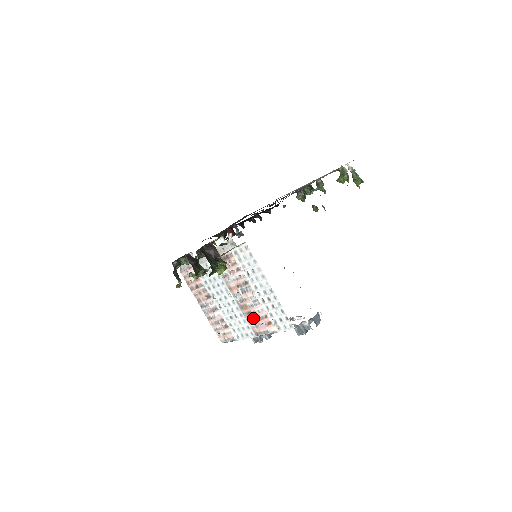
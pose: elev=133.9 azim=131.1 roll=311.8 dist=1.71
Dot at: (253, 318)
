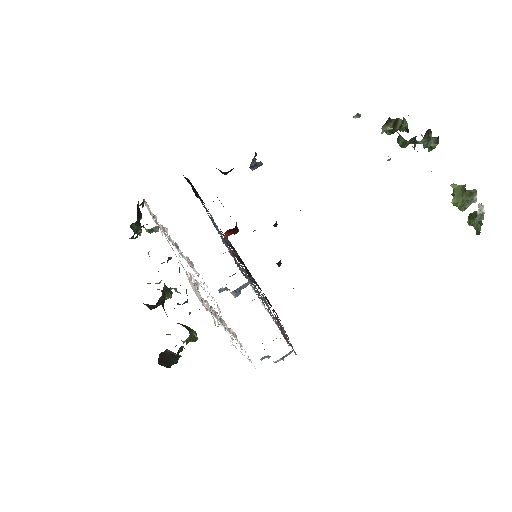
Dot at: occluded
